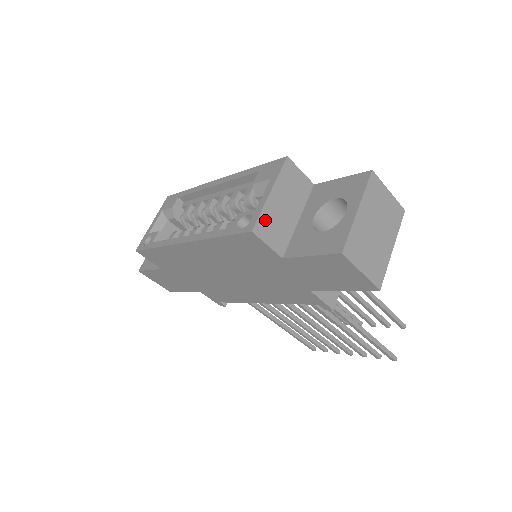
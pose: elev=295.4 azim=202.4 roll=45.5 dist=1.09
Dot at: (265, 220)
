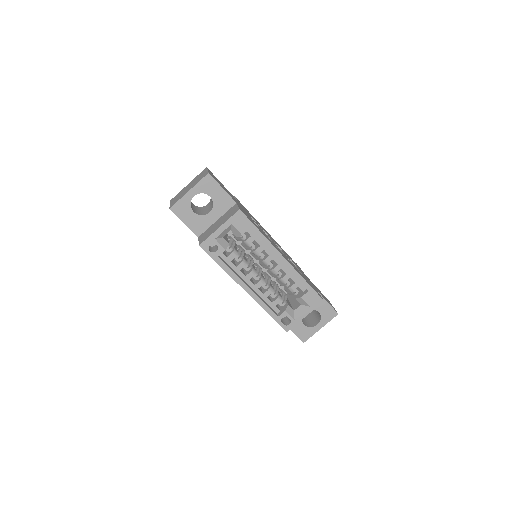
Dot at: (293, 324)
